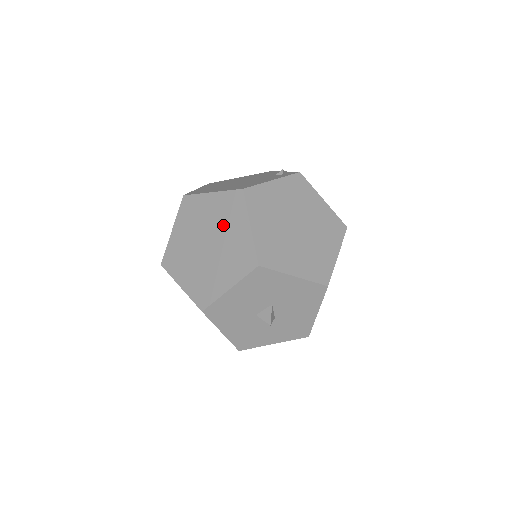
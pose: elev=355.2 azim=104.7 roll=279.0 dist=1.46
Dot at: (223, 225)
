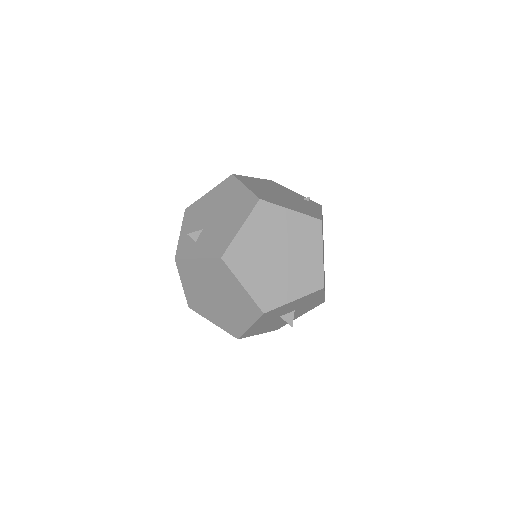
Dot at: (298, 244)
